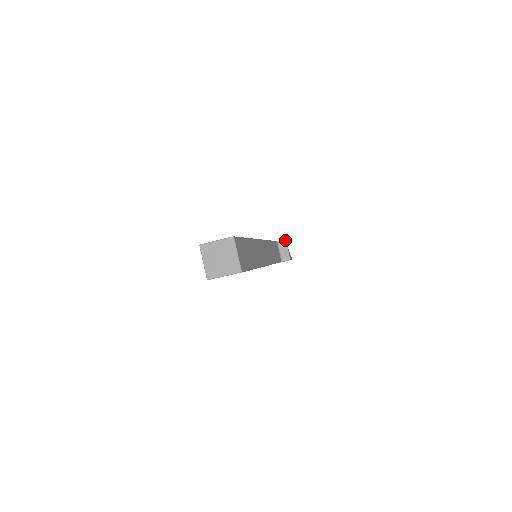
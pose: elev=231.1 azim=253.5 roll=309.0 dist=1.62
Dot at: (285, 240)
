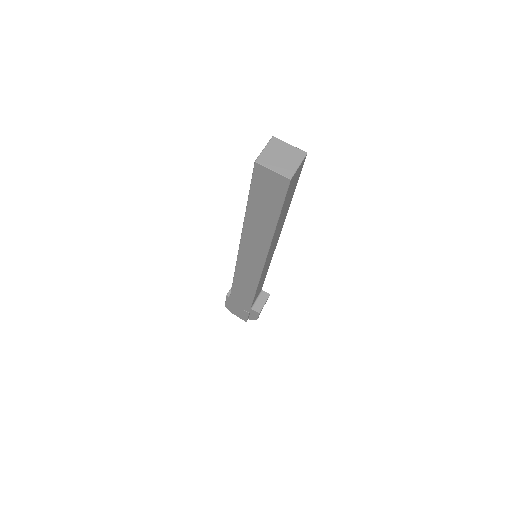
Dot at: (269, 294)
